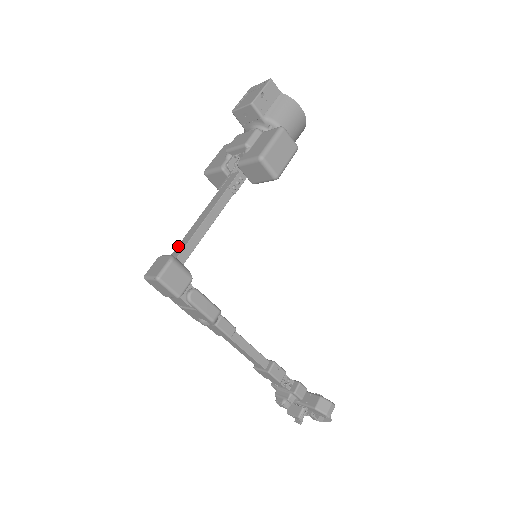
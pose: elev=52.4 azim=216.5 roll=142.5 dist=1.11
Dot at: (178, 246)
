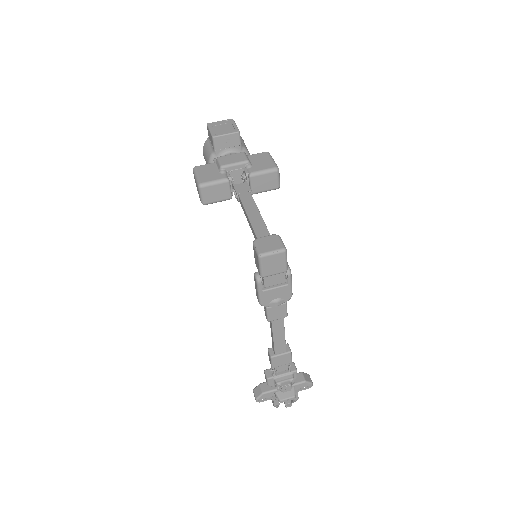
Dot at: (257, 232)
